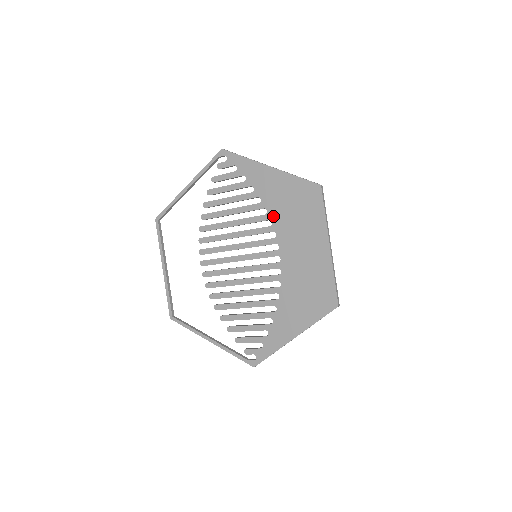
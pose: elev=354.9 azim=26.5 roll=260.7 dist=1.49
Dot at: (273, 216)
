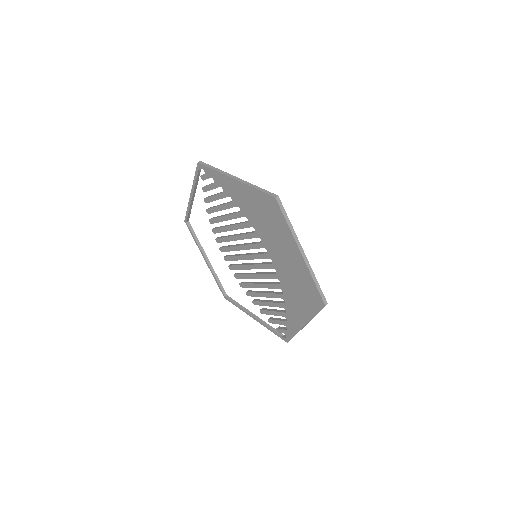
Dot at: (253, 224)
